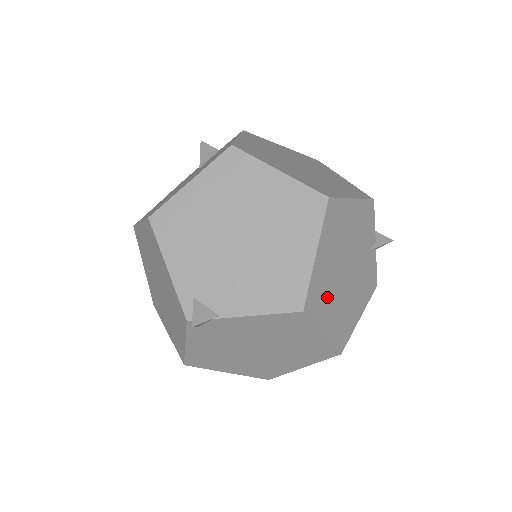
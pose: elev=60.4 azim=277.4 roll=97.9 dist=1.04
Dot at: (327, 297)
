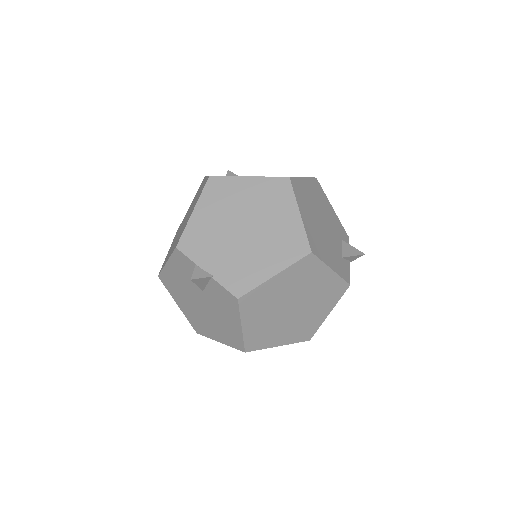
Dot at: occluded
